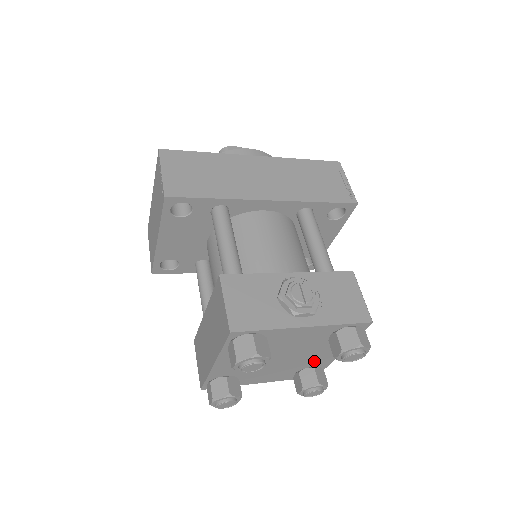
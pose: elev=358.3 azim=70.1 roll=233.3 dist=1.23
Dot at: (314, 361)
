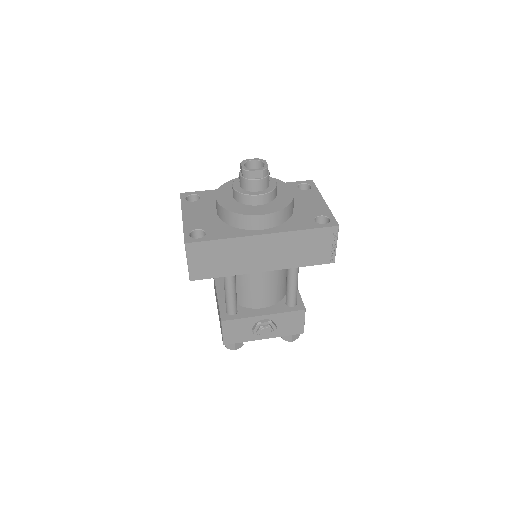
Dot at: occluded
